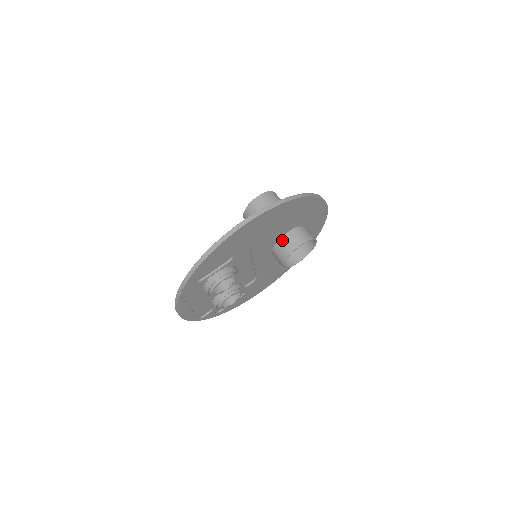
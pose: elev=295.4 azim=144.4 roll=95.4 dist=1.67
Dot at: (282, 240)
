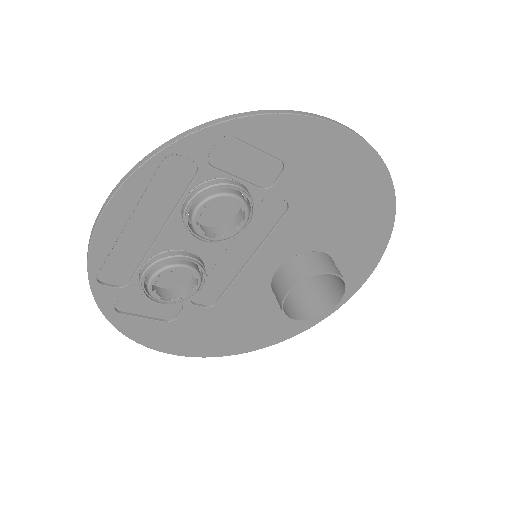
Dot at: (312, 254)
